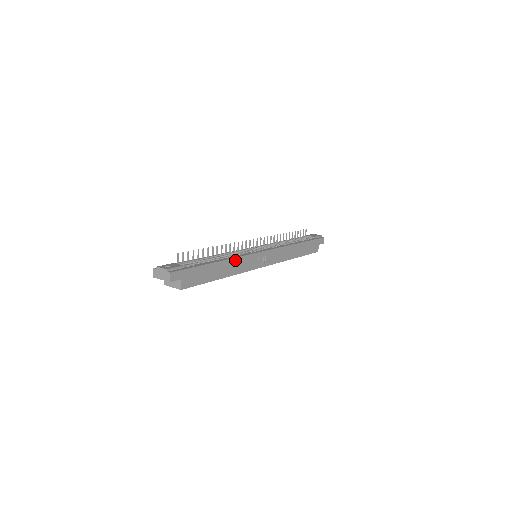
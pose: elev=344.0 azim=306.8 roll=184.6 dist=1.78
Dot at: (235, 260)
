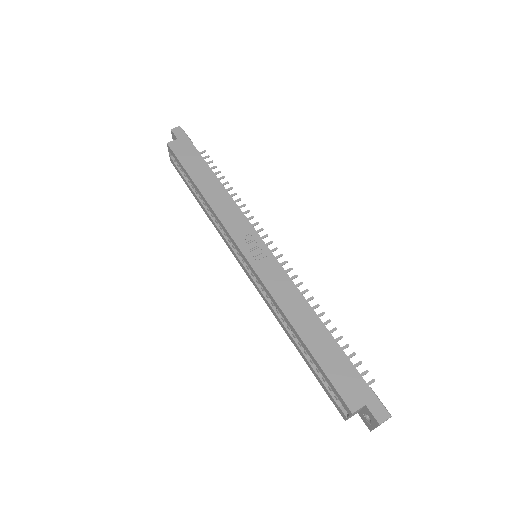
Dot at: (228, 198)
